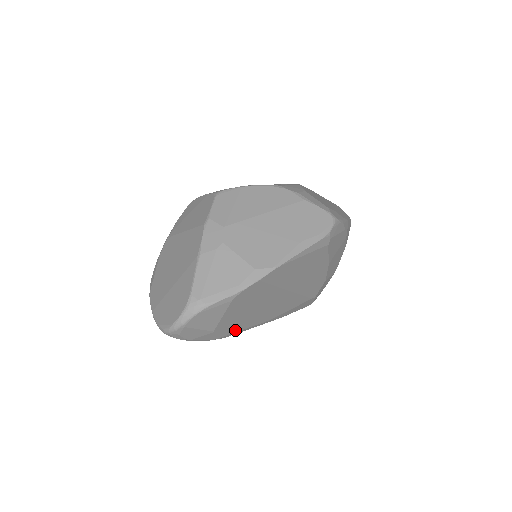
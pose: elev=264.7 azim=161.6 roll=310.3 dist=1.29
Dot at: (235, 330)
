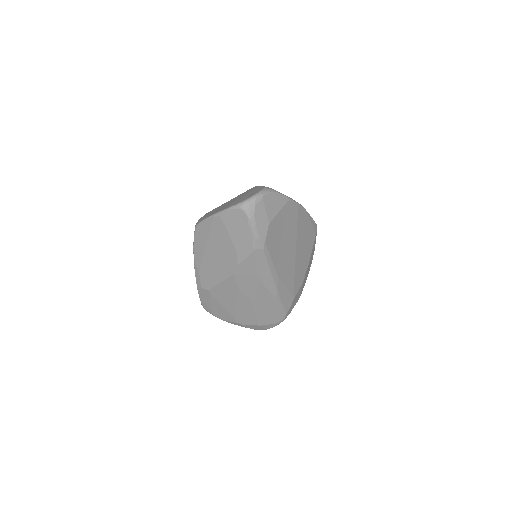
Dot at: (270, 249)
